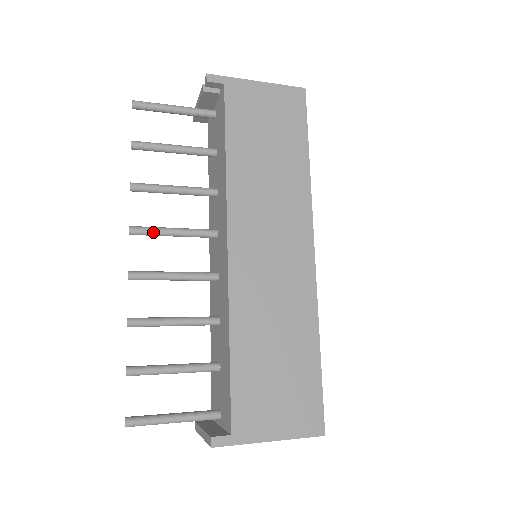
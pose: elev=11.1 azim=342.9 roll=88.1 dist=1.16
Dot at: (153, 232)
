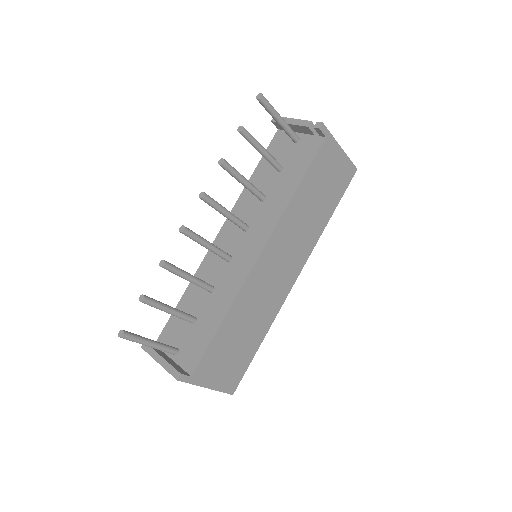
Dot at: (215, 206)
